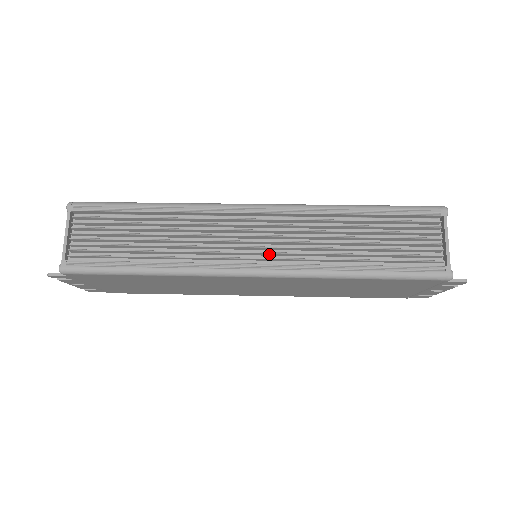
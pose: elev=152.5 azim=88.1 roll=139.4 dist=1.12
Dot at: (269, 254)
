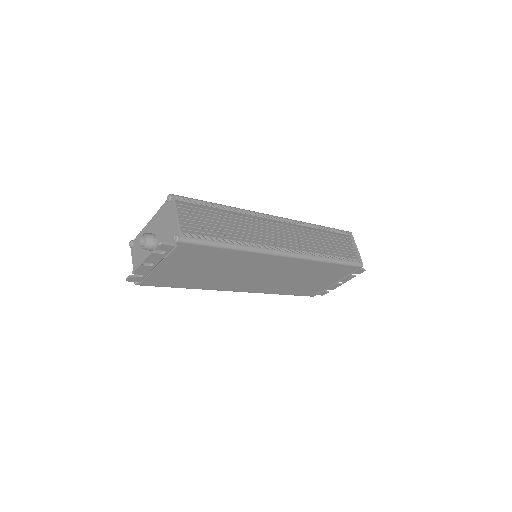
Dot at: (289, 245)
